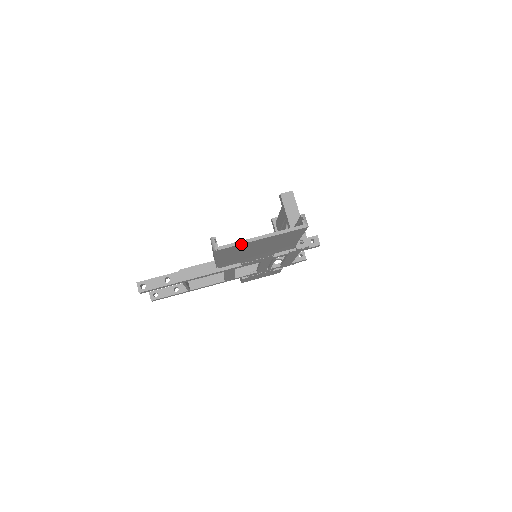
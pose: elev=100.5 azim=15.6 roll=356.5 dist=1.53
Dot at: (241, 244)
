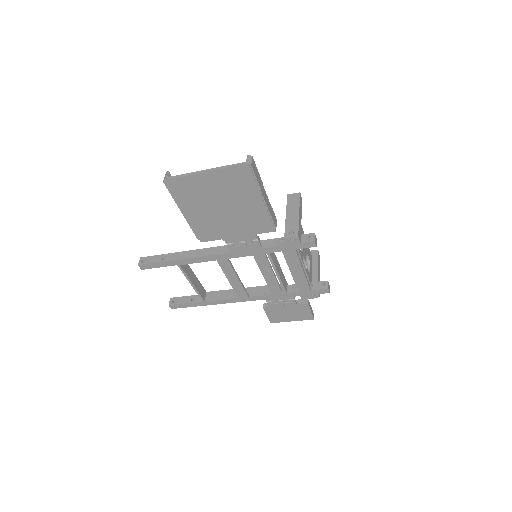
Dot at: (186, 176)
